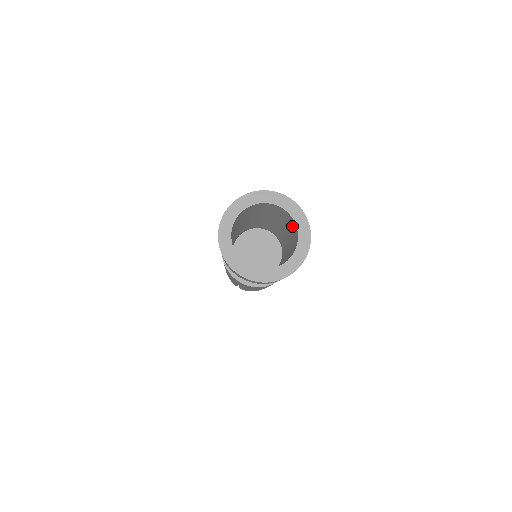
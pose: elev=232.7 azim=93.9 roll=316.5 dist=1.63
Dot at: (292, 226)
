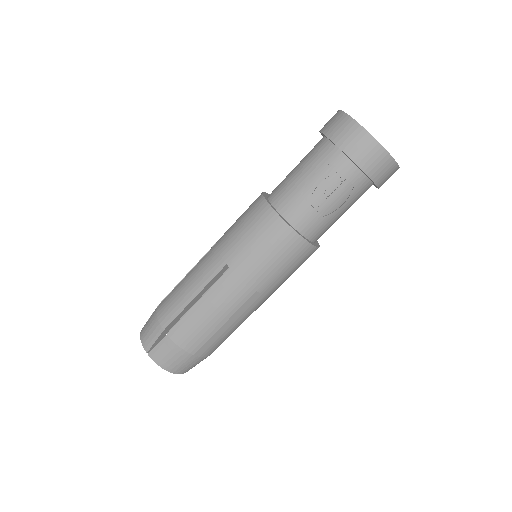
Dot at: occluded
